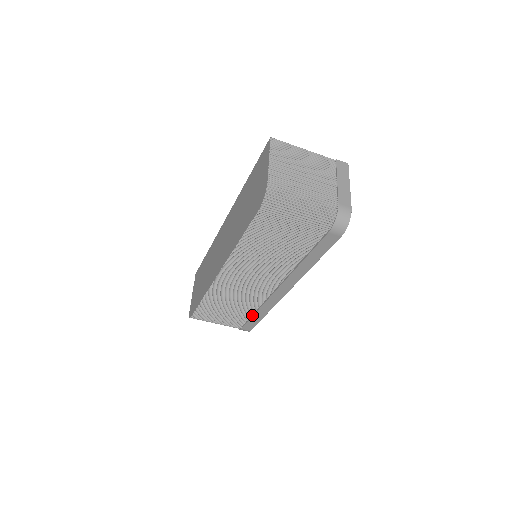
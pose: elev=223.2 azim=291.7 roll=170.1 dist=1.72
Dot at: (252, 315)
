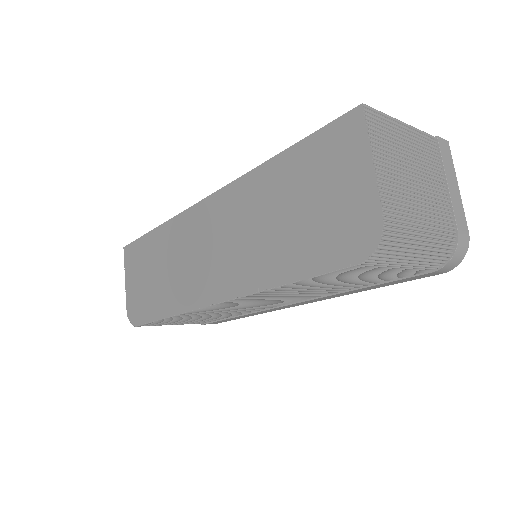
Dot at: (229, 317)
